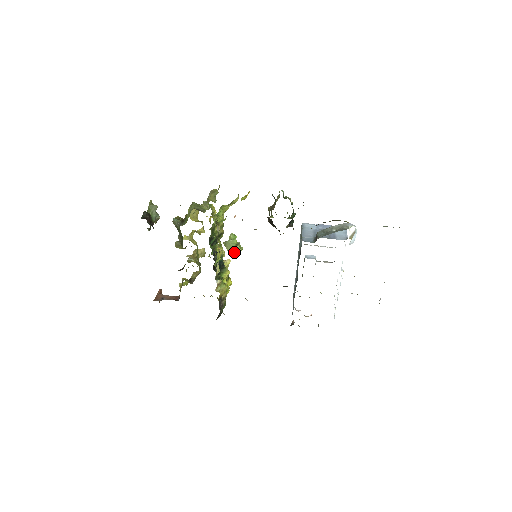
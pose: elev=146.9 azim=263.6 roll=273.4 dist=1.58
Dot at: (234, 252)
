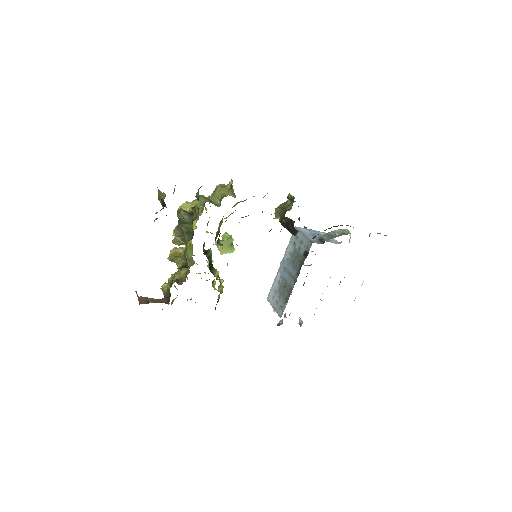
Dot at: (227, 252)
